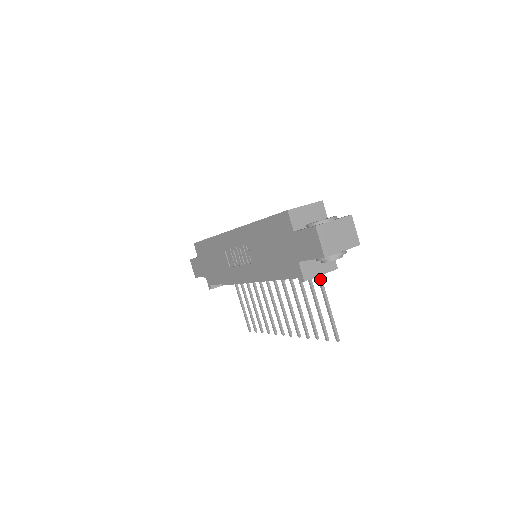
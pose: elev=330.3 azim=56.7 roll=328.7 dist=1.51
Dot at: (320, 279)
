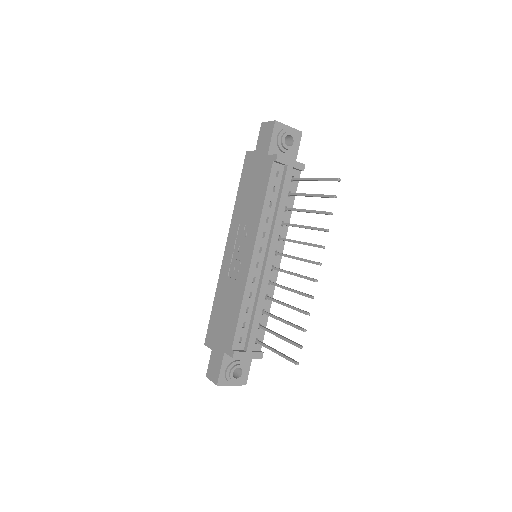
Dot at: (299, 178)
